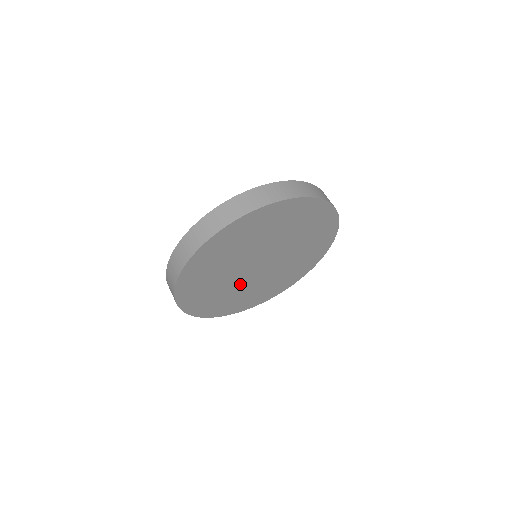
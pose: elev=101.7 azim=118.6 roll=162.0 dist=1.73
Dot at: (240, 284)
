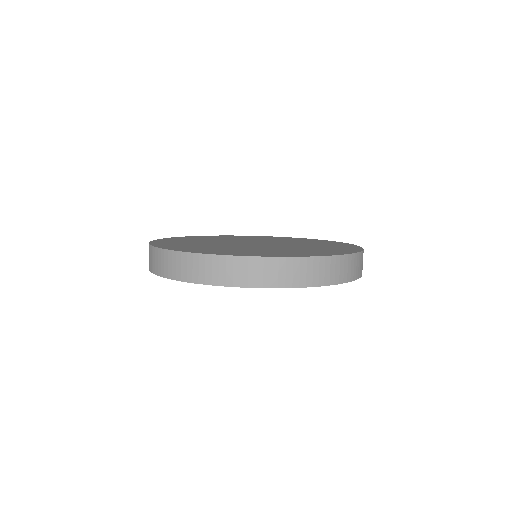
Dot at: occluded
